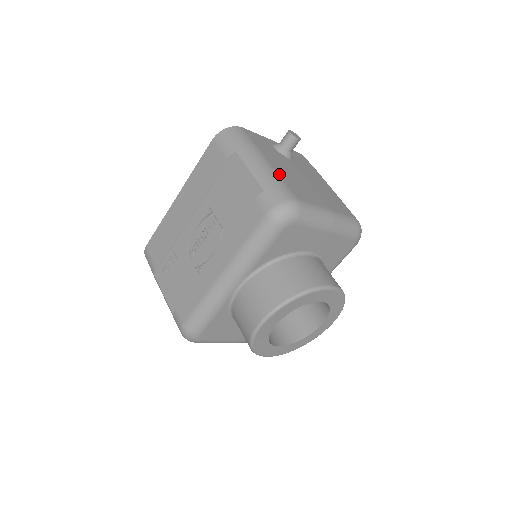
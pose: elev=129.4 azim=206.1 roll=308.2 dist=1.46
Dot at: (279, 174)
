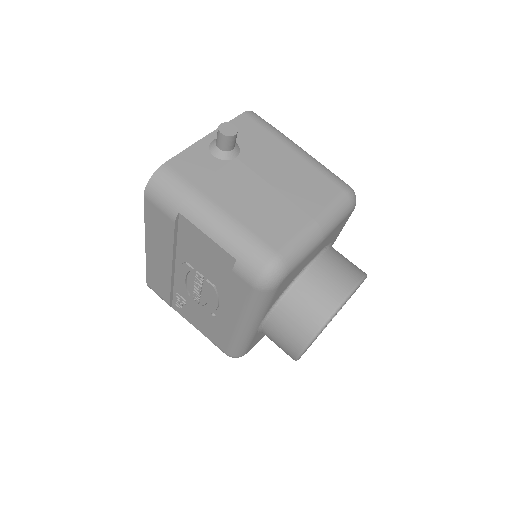
Dot at: (241, 222)
